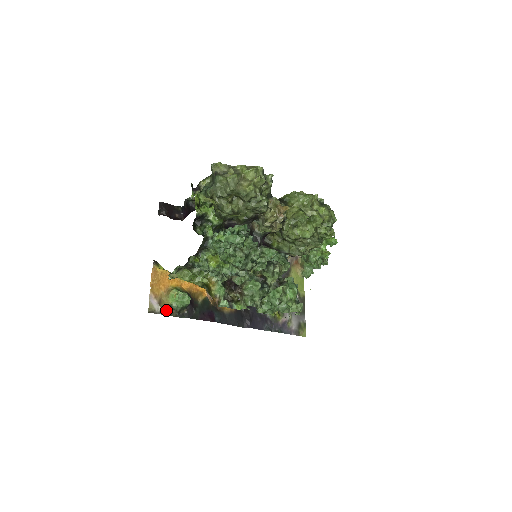
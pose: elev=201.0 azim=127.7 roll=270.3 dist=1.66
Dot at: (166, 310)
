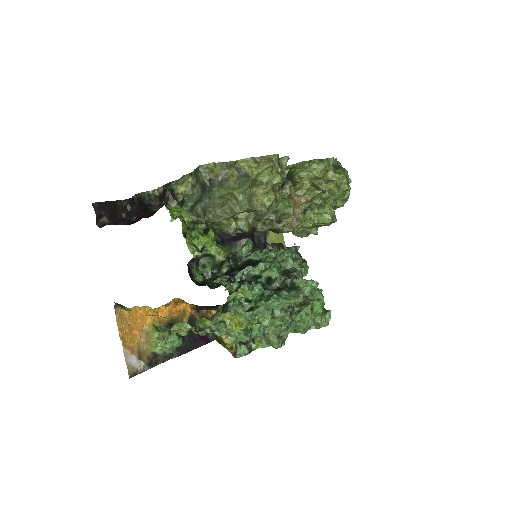
Dot at: (150, 361)
